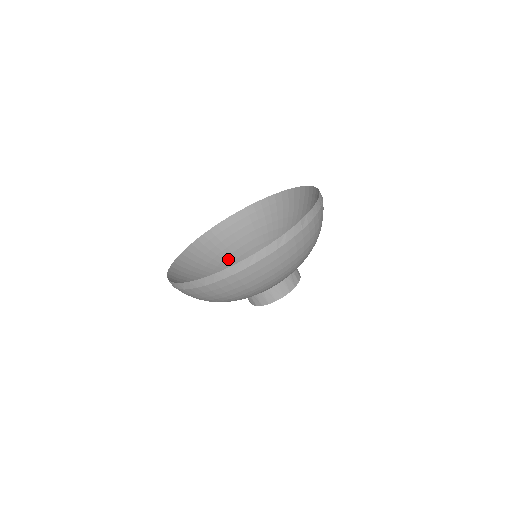
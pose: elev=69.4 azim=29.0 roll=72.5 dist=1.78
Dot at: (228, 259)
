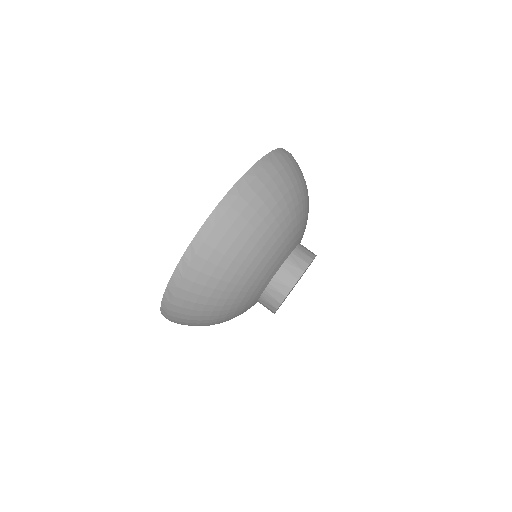
Dot at: occluded
